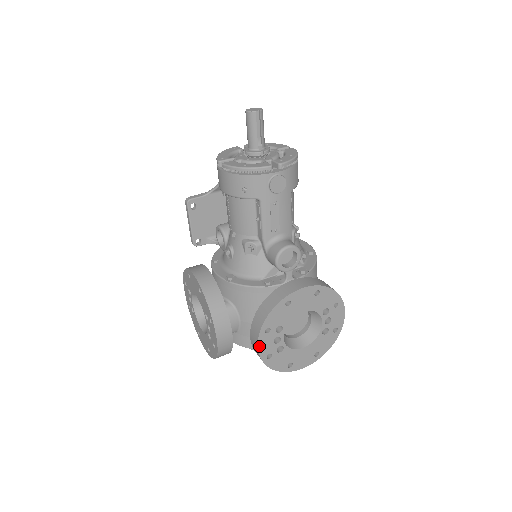
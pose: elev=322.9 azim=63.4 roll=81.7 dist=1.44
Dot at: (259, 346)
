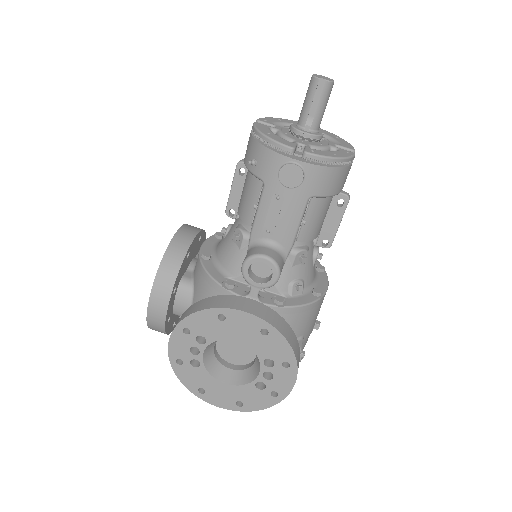
Dot at: (171, 341)
